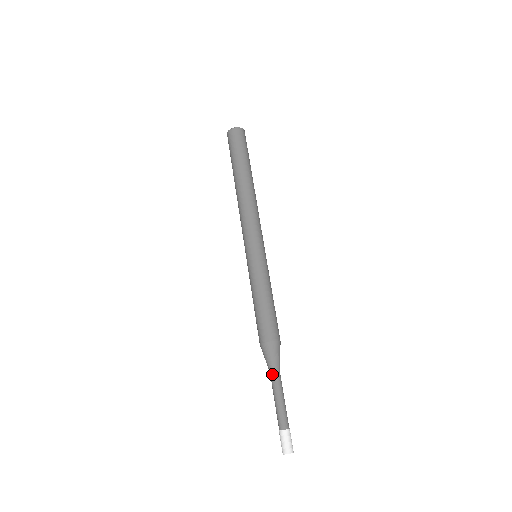
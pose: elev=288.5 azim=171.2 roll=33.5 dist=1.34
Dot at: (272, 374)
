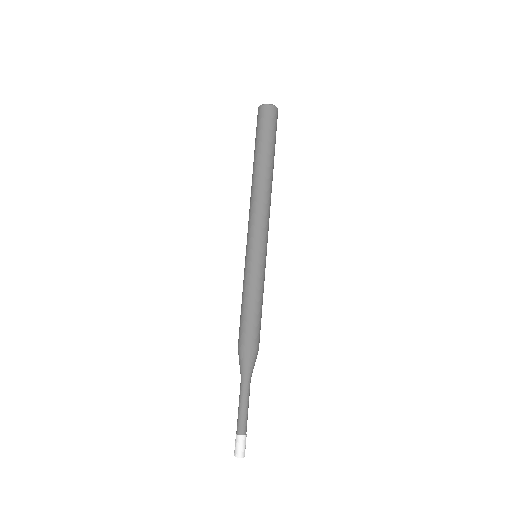
Dot at: (241, 380)
